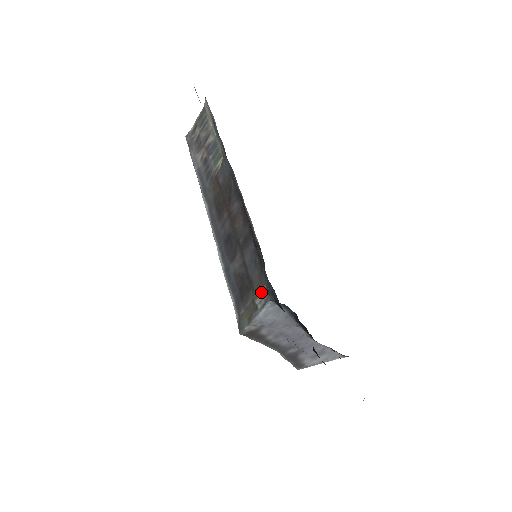
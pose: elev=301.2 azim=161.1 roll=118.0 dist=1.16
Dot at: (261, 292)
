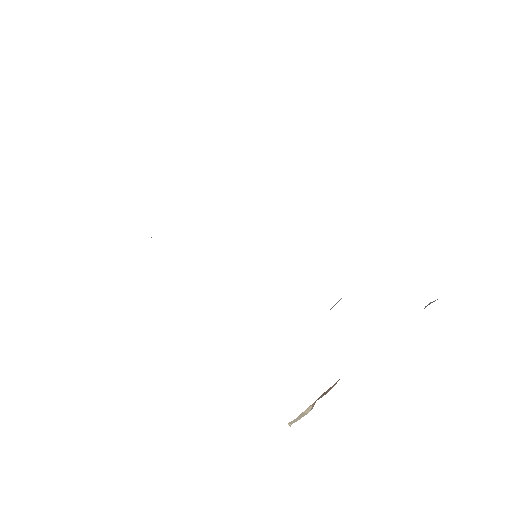
Dot at: occluded
